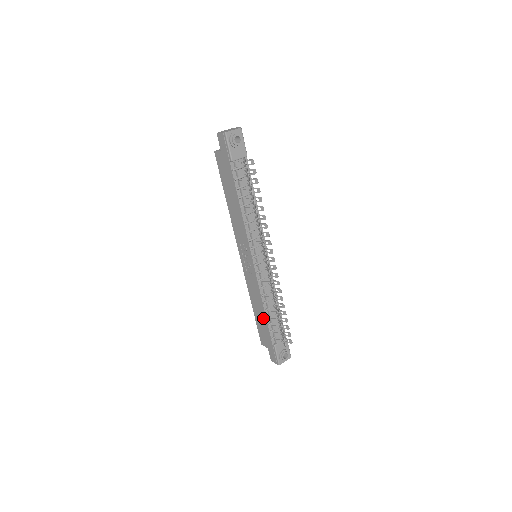
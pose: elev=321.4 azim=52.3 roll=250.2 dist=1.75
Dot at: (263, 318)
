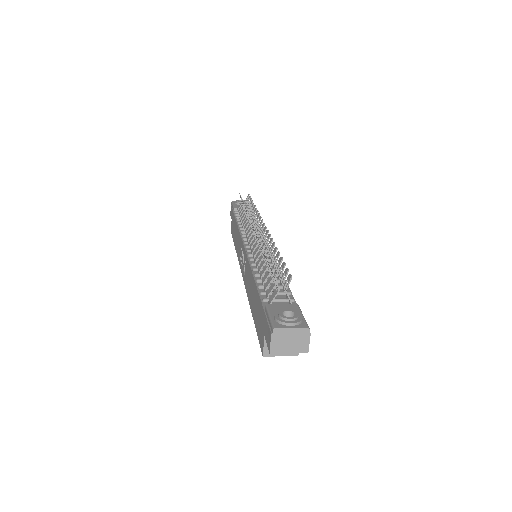
Dot at: (255, 293)
